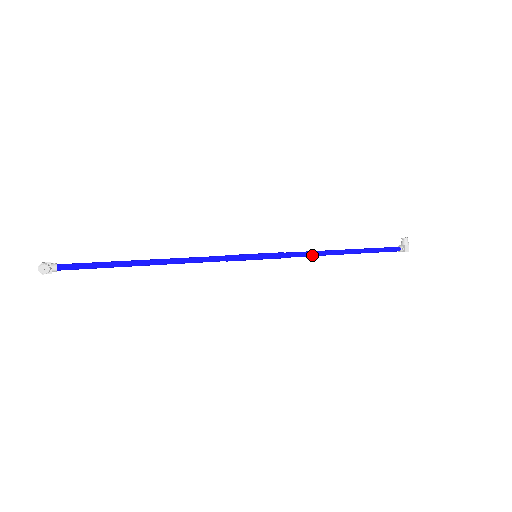
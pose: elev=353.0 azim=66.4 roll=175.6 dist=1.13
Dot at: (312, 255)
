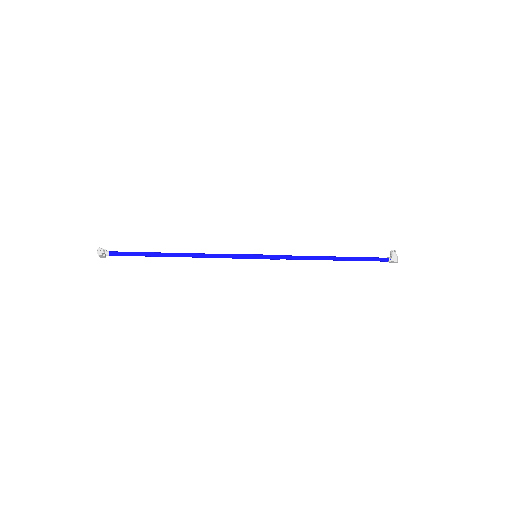
Dot at: (304, 258)
